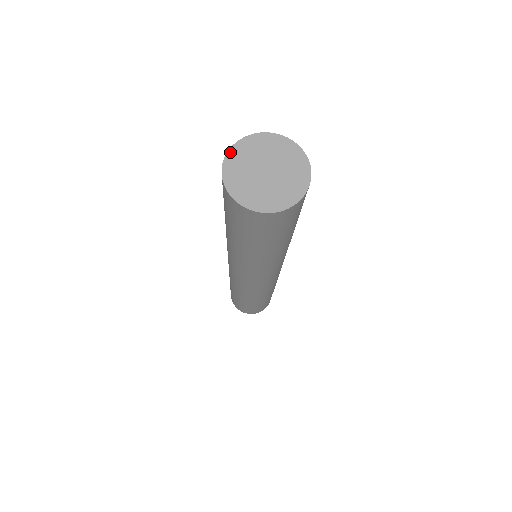
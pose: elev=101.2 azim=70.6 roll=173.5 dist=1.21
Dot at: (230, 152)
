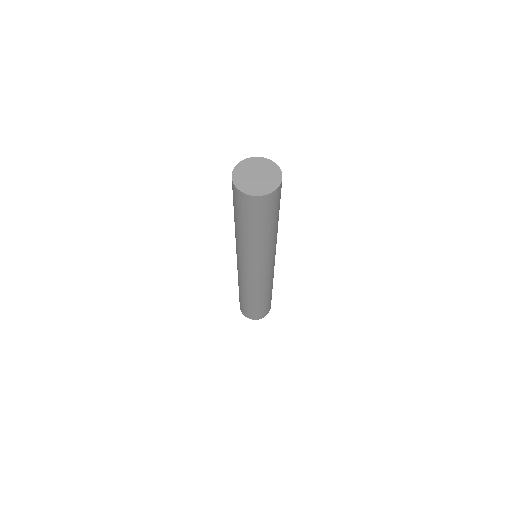
Dot at: (234, 172)
